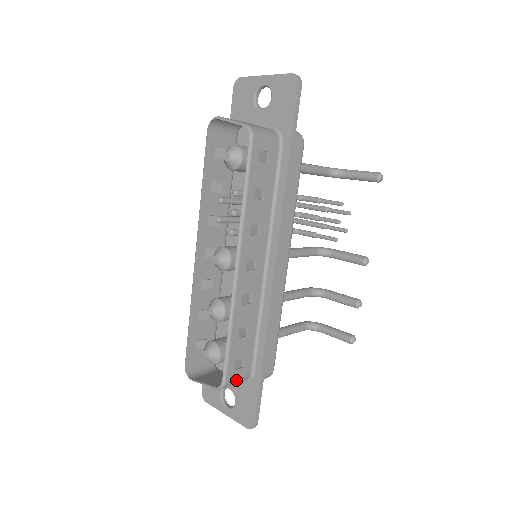
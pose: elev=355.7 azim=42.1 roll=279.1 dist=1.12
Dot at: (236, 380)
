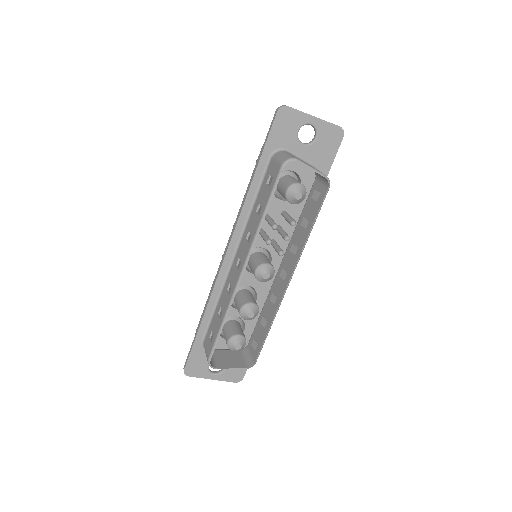
Dot at: (252, 356)
